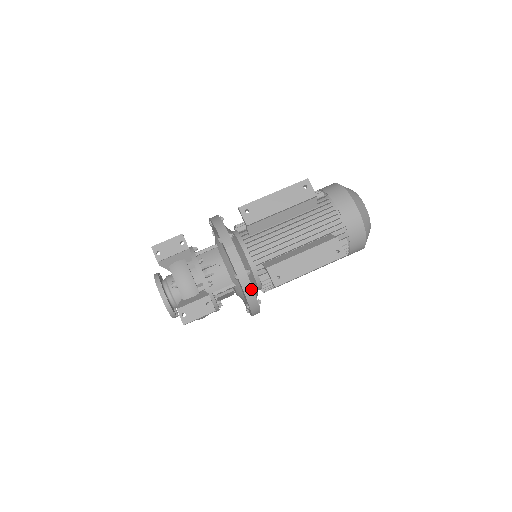
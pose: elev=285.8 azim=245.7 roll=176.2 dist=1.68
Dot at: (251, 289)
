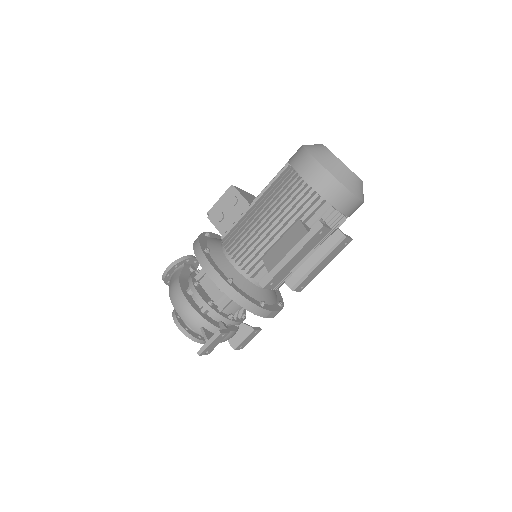
Dot at: occluded
